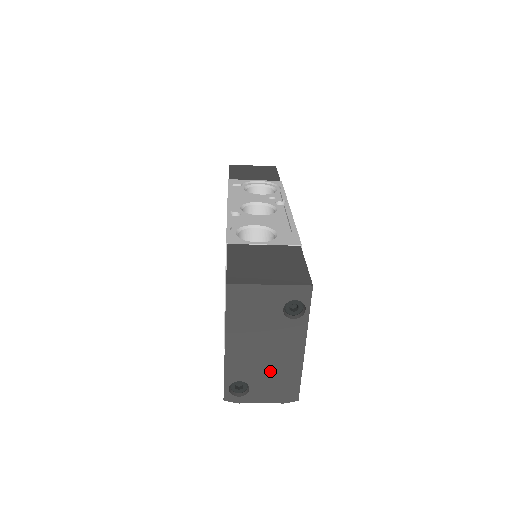
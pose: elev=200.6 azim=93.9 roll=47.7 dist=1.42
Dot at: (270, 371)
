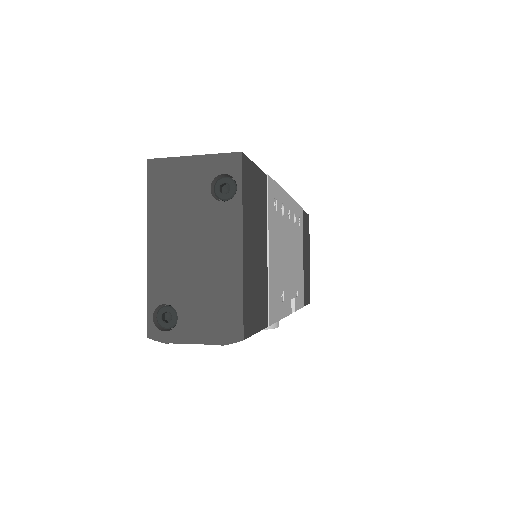
Dot at: (202, 287)
